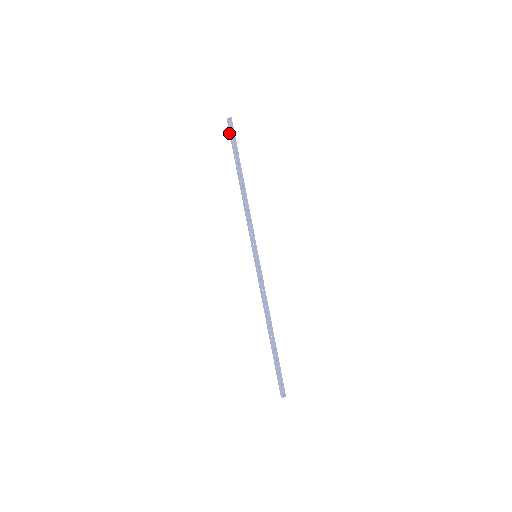
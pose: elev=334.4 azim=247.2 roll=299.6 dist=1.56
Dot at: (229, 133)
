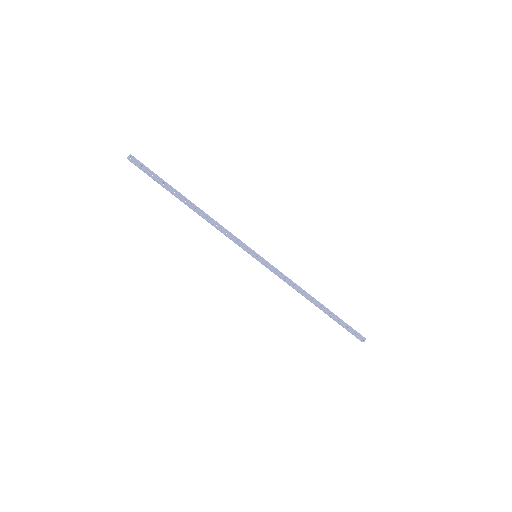
Dot at: occluded
